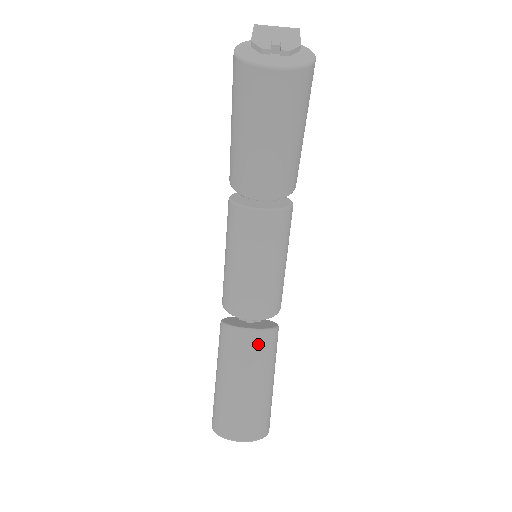
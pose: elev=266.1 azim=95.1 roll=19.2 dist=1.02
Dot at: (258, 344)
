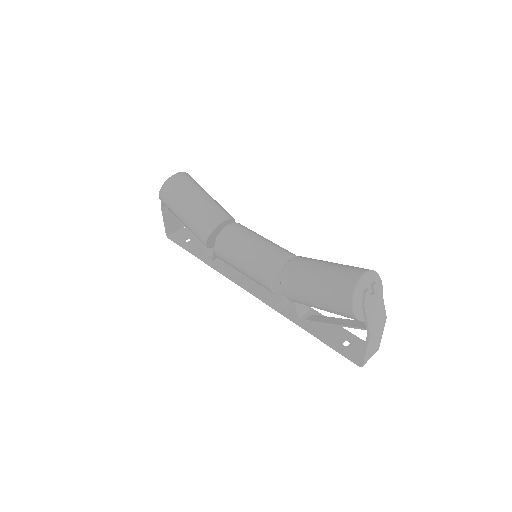
Dot at: (304, 258)
